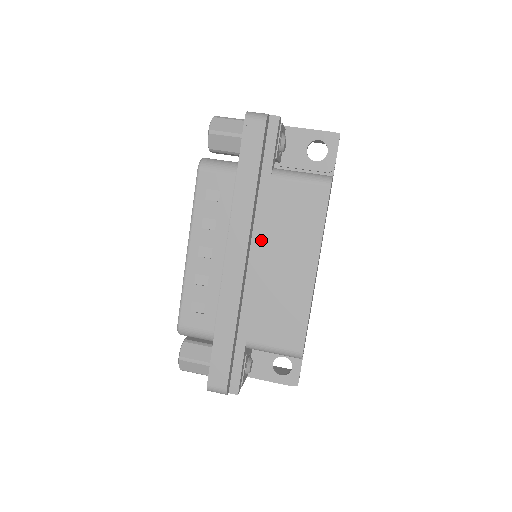
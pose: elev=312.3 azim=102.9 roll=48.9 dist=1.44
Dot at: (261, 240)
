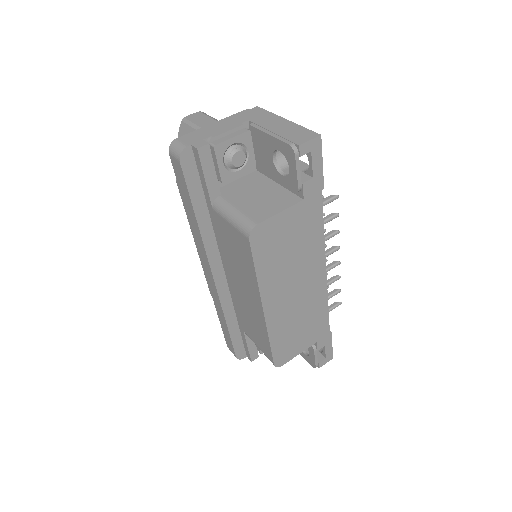
Dot at: (226, 261)
